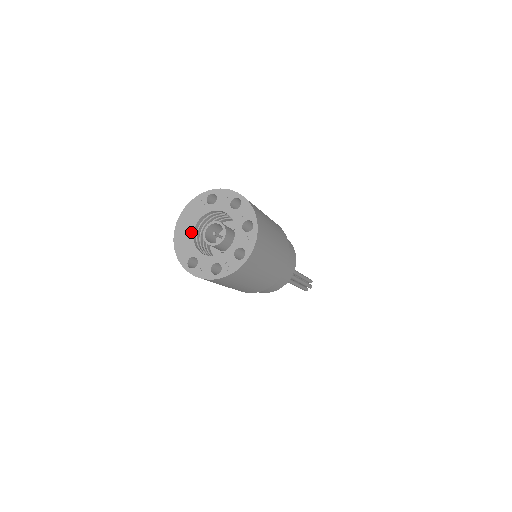
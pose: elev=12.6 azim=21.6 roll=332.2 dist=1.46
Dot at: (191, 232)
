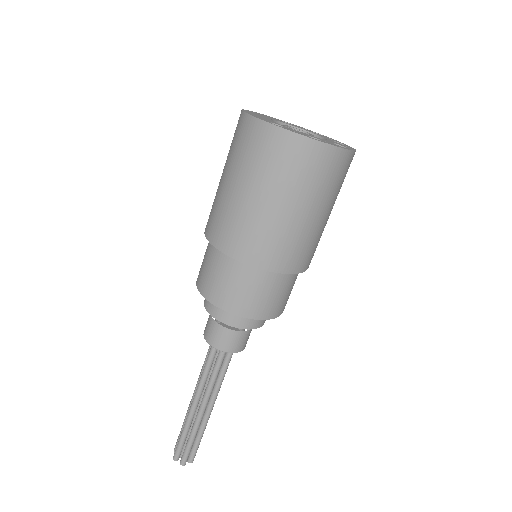
Dot at: (267, 118)
